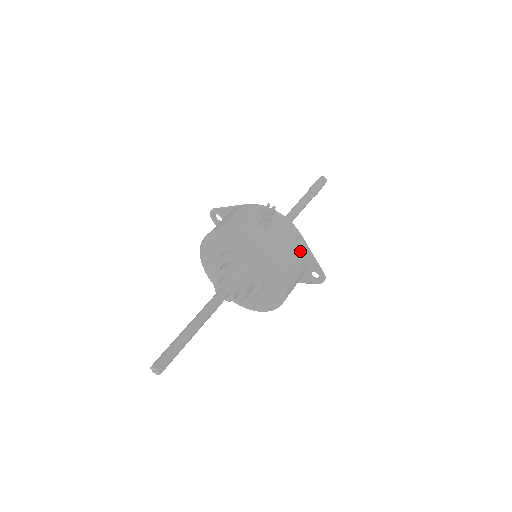
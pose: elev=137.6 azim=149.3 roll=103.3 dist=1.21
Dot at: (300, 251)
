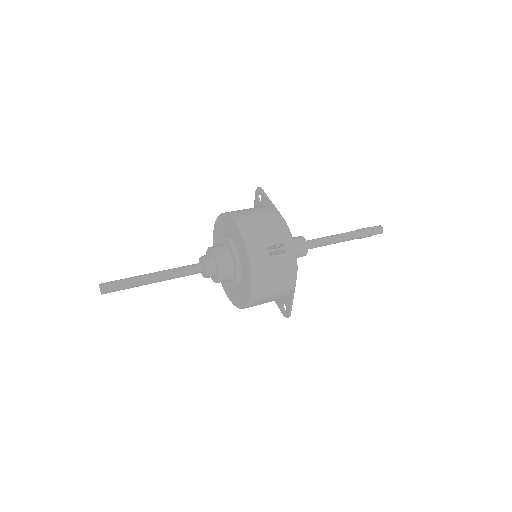
Dot at: (284, 289)
